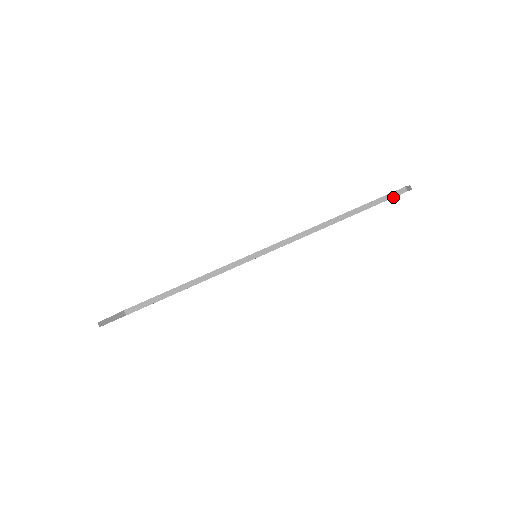
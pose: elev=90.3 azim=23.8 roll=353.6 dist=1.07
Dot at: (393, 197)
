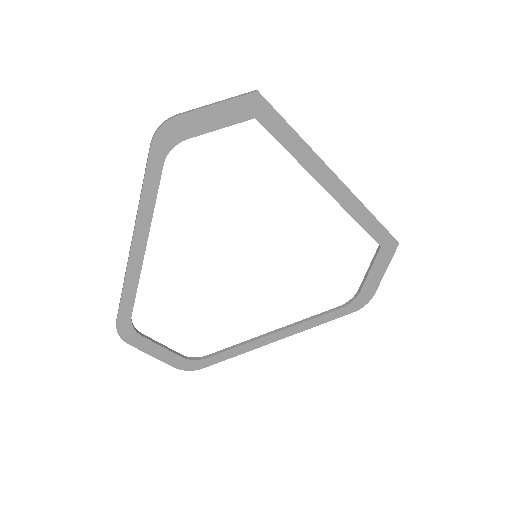
Dot at: (393, 237)
